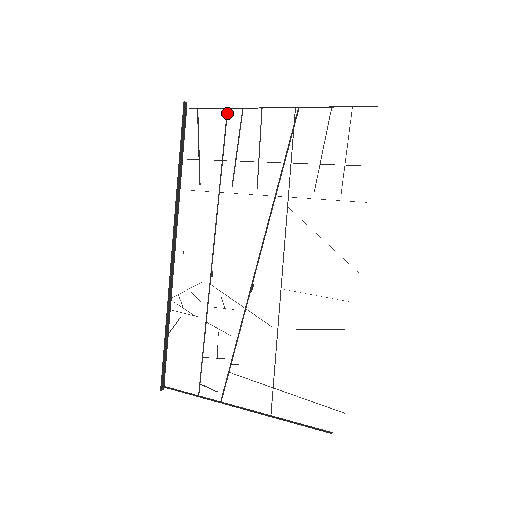
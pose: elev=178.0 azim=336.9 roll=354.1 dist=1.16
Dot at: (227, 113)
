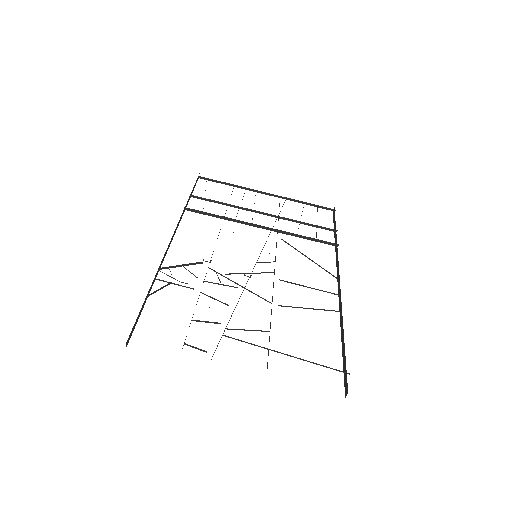
Dot at: (233, 188)
